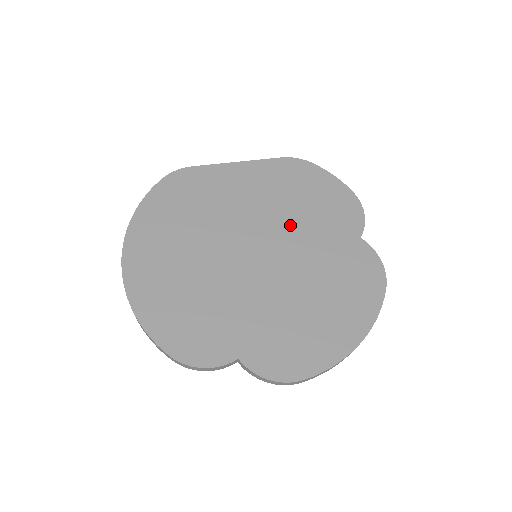
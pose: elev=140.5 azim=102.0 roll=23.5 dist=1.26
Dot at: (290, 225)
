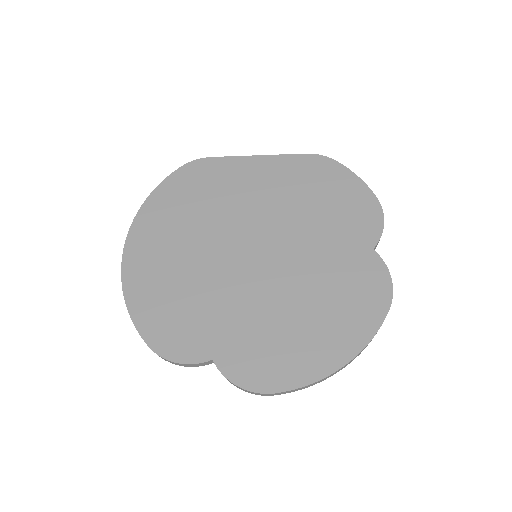
Dot at: (298, 227)
